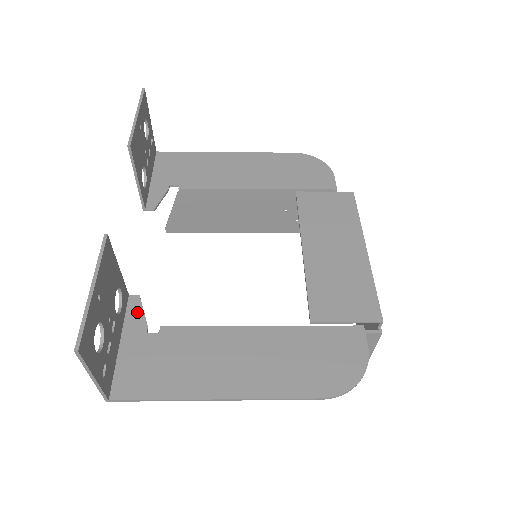
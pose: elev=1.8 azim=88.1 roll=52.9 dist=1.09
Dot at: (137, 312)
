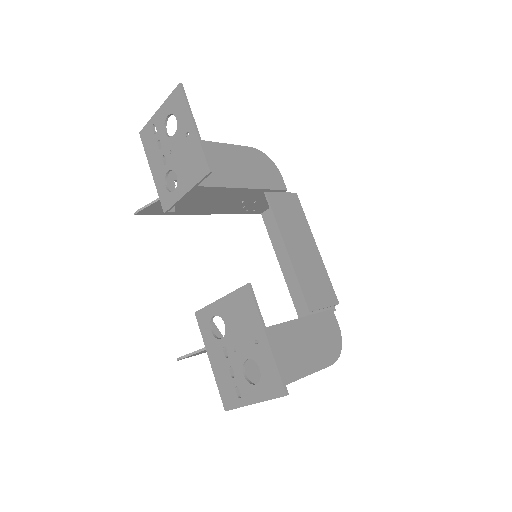
Dot at: (212, 327)
